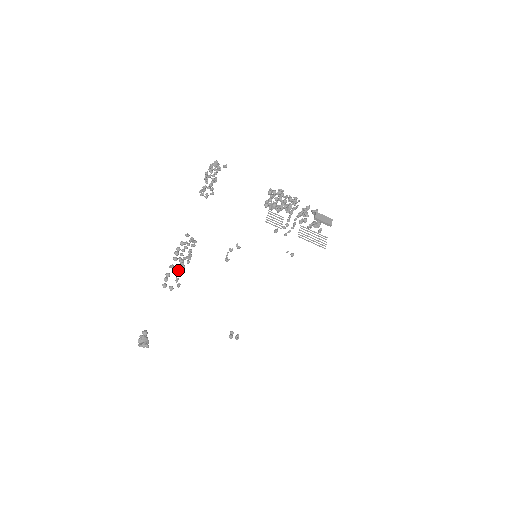
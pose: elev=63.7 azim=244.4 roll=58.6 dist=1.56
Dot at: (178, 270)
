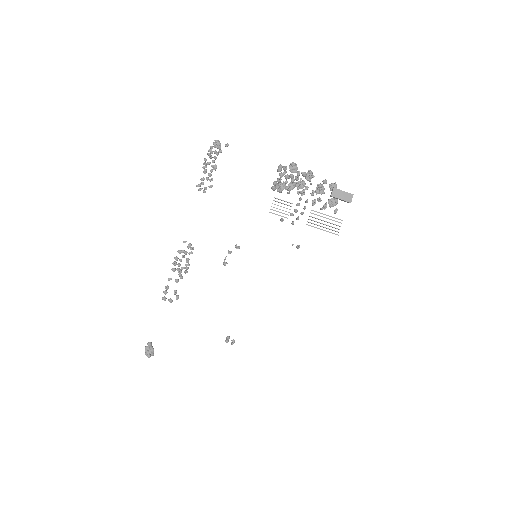
Dot at: (176, 282)
